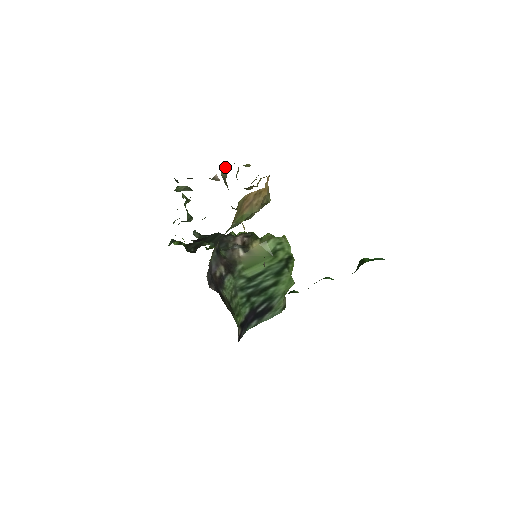
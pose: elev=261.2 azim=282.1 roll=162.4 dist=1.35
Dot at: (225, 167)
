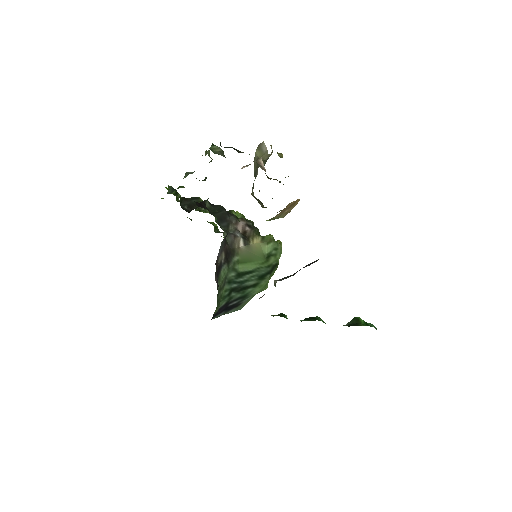
Dot at: (265, 149)
